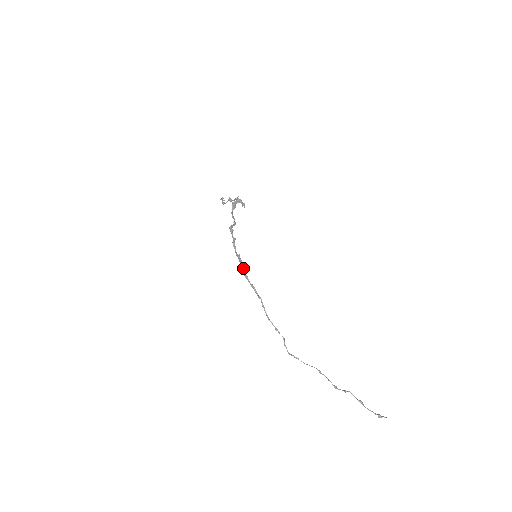
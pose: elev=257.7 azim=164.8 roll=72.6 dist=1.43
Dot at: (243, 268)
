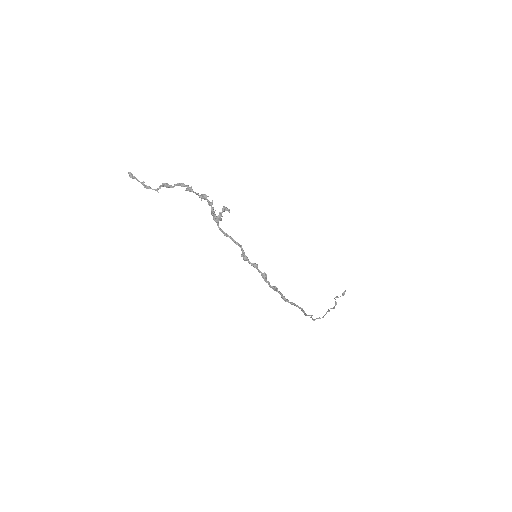
Dot at: (282, 296)
